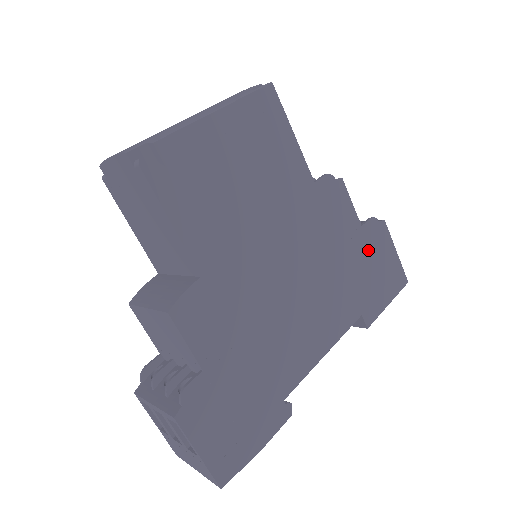
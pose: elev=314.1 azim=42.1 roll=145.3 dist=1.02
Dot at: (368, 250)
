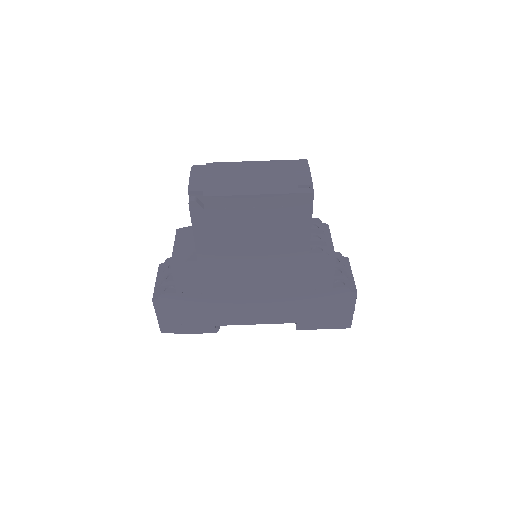
Dot at: (328, 300)
